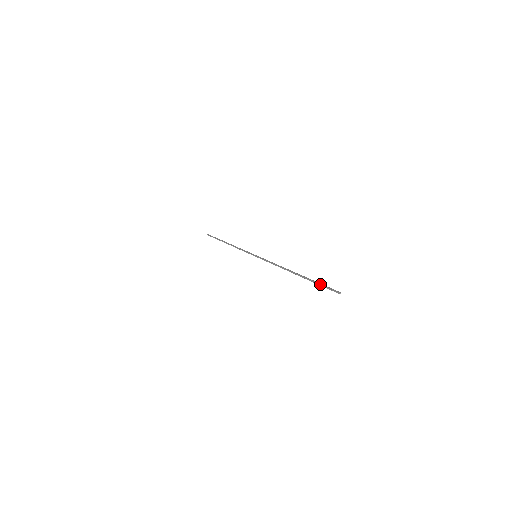
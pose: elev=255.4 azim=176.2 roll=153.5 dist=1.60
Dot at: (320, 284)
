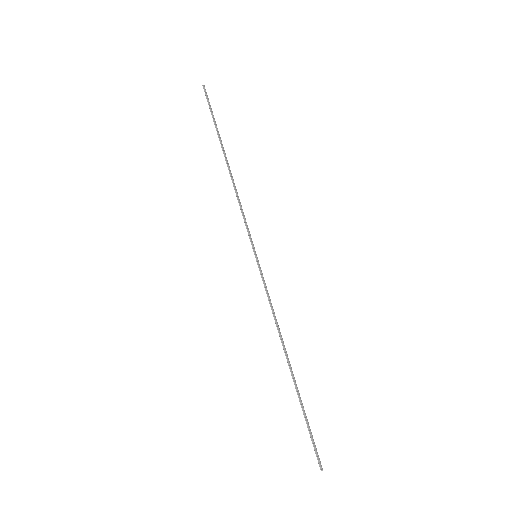
Dot at: (309, 428)
